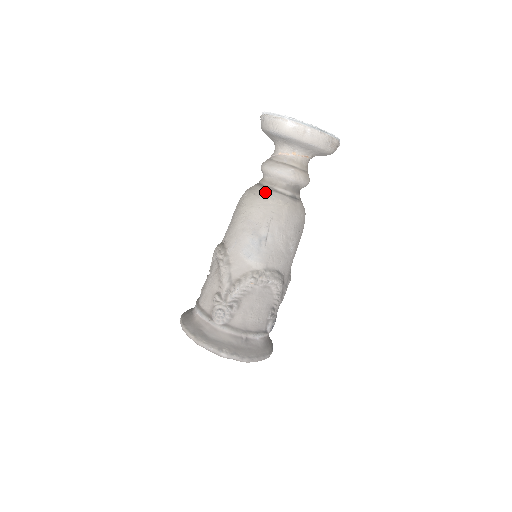
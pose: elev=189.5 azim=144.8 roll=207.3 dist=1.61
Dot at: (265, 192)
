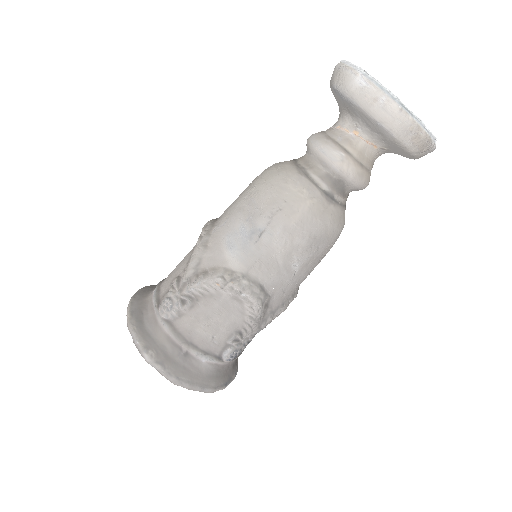
Dot at: (292, 171)
